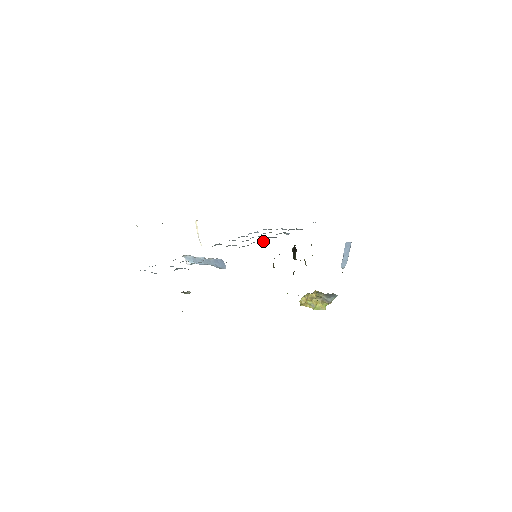
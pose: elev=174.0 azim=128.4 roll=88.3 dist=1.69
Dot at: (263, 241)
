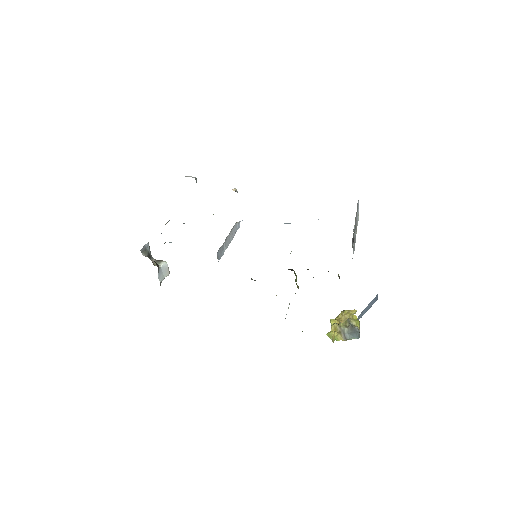
Dot at: occluded
